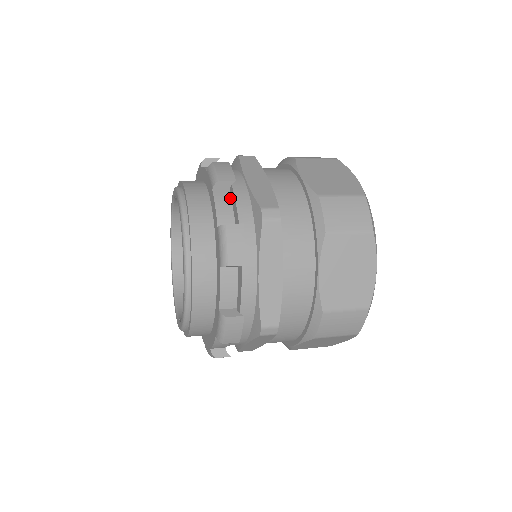
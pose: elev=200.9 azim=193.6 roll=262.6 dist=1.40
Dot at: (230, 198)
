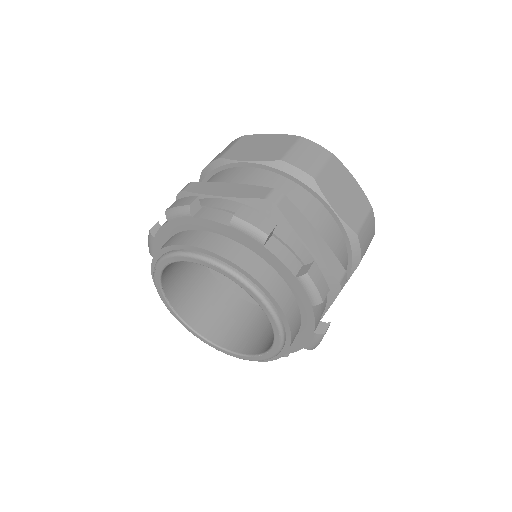
Dot at: occluded
